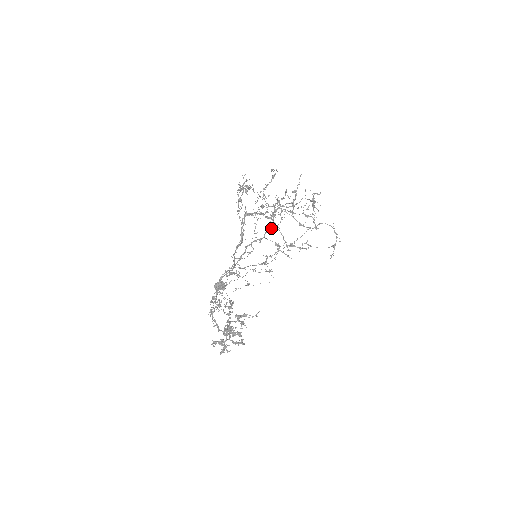
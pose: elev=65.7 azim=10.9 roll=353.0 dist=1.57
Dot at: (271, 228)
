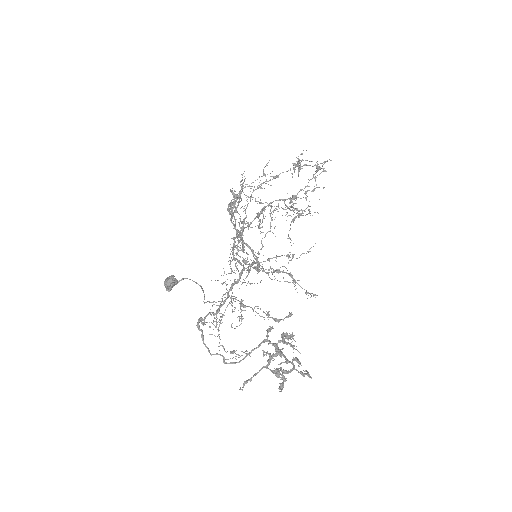
Dot at: (249, 226)
